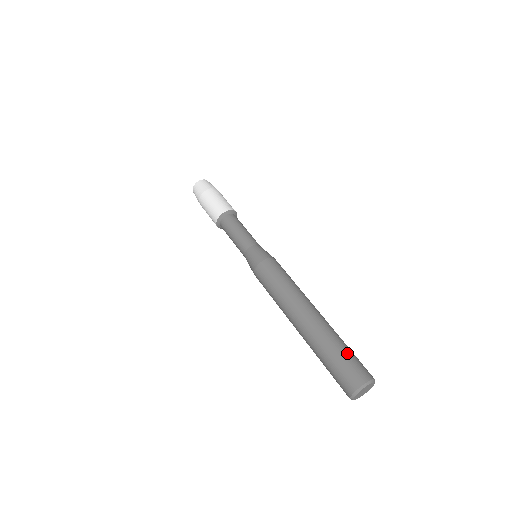
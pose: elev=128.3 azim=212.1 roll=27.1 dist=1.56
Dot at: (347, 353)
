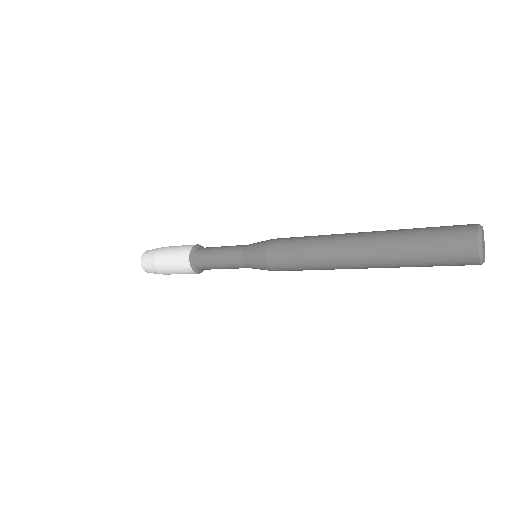
Dot at: occluded
